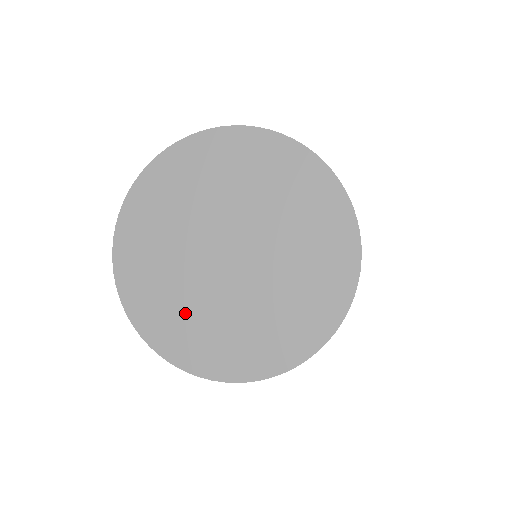
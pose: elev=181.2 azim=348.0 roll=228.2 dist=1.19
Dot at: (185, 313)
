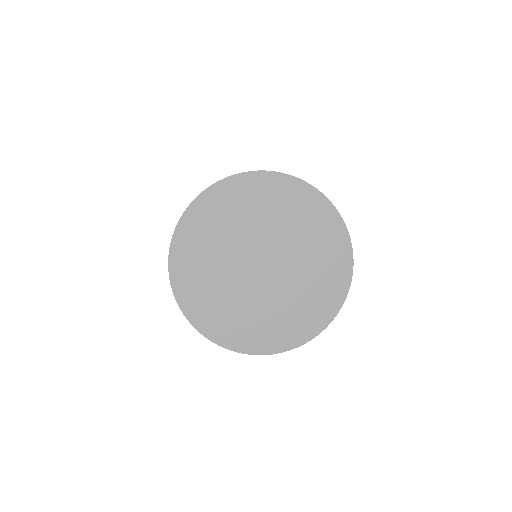
Dot at: (219, 299)
